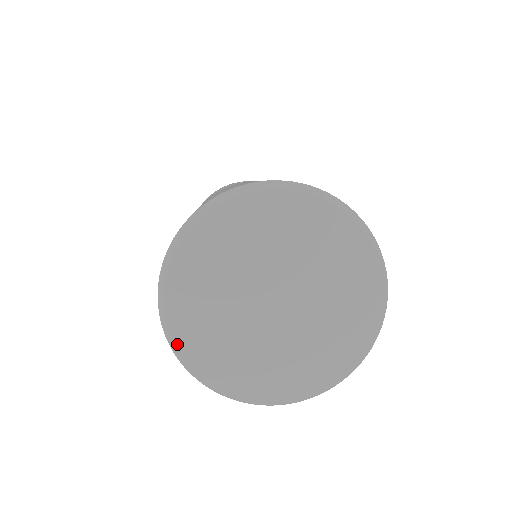
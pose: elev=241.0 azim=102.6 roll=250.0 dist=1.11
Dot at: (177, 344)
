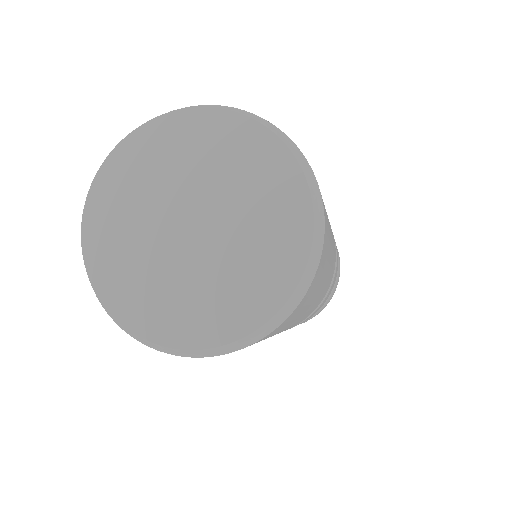
Dot at: (108, 306)
